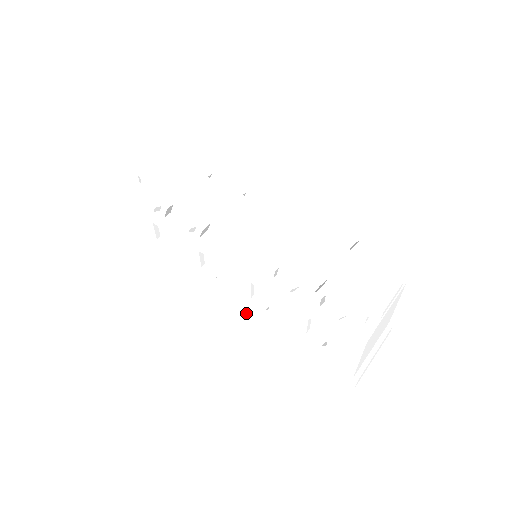
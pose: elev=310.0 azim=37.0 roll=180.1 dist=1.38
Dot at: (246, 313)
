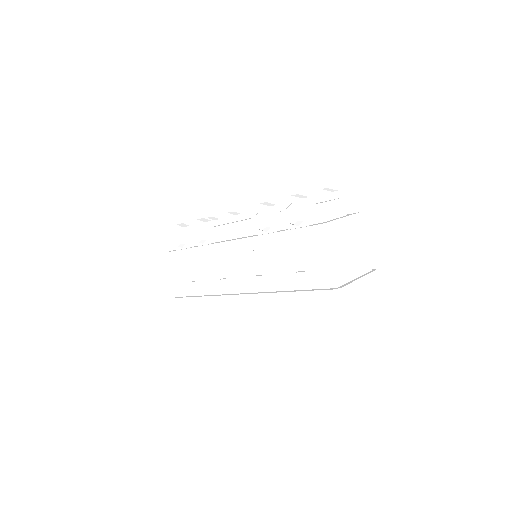
Dot at: (251, 293)
